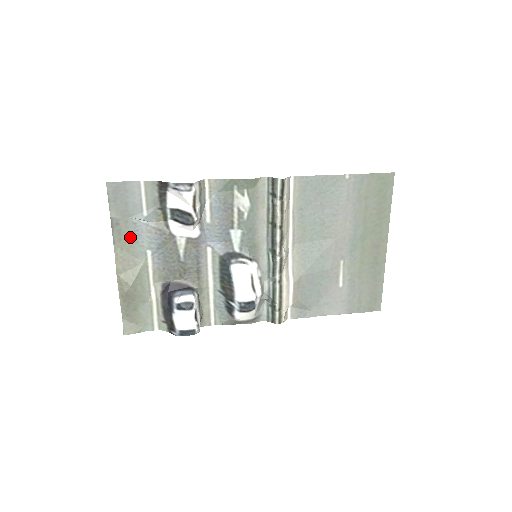
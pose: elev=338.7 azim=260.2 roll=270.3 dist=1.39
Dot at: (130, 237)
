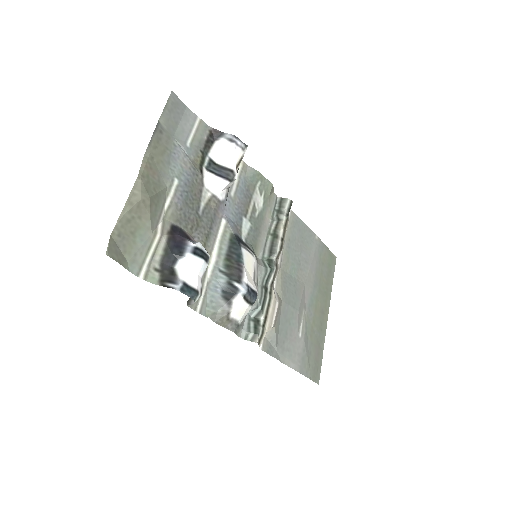
Dot at: (165, 153)
